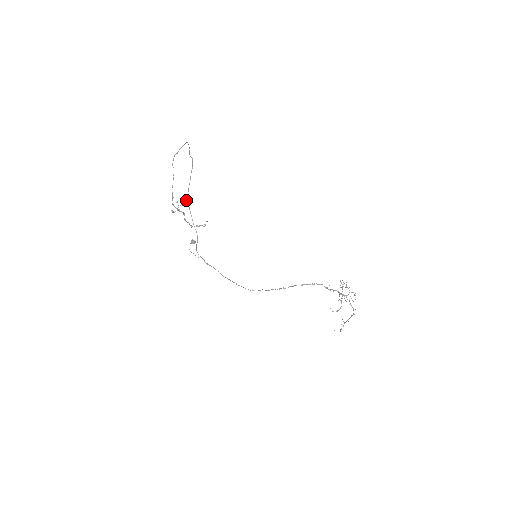
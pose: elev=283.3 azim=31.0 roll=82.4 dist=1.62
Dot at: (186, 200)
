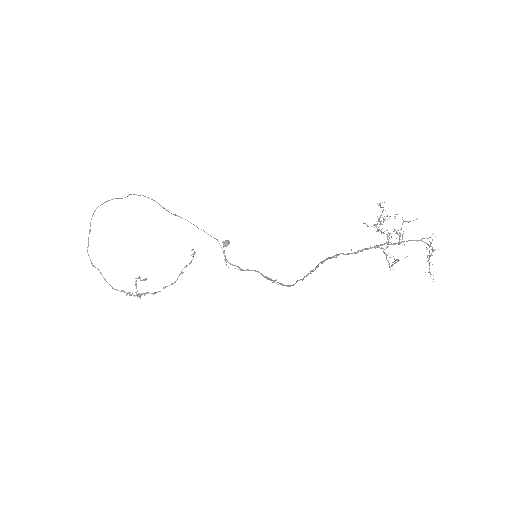
Dot at: occluded
